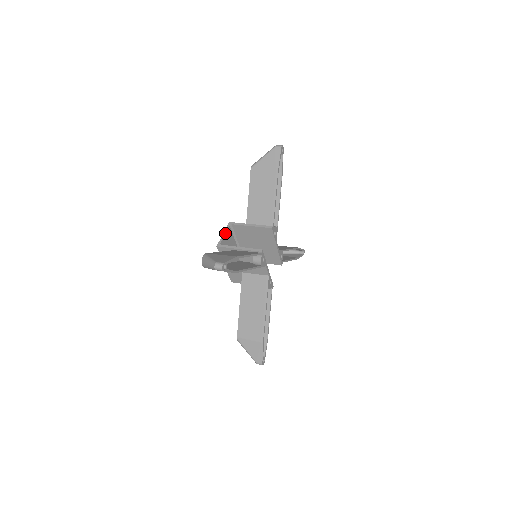
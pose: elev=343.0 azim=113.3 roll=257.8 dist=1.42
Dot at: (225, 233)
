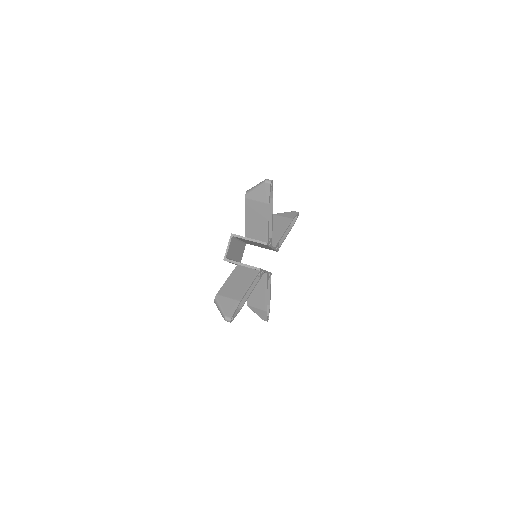
Dot at: (229, 246)
